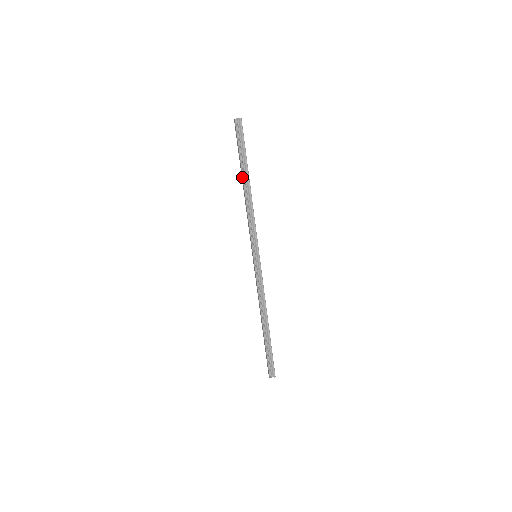
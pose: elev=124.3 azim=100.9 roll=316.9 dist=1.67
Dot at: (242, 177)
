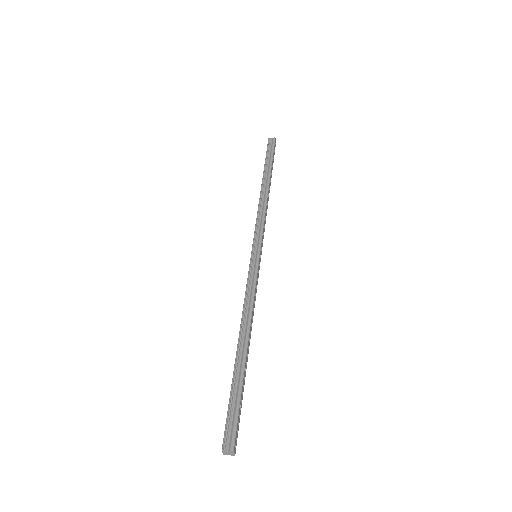
Dot at: (262, 179)
